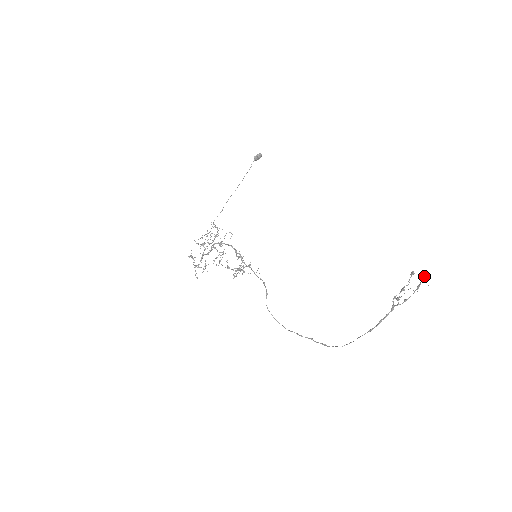
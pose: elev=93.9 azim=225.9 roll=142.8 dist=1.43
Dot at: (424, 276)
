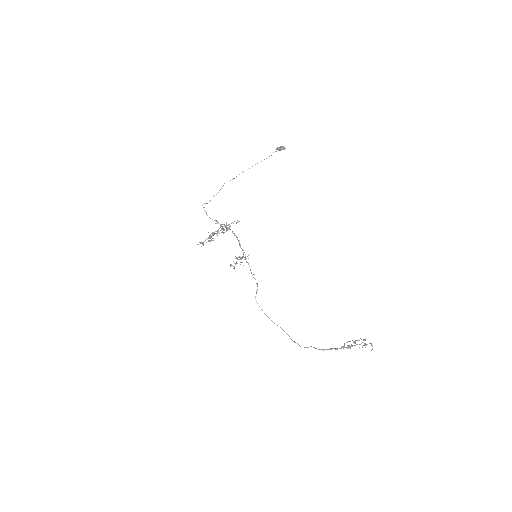
Dot at: (371, 344)
